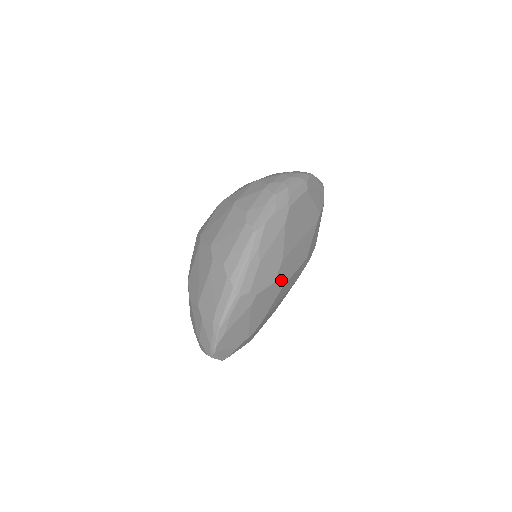
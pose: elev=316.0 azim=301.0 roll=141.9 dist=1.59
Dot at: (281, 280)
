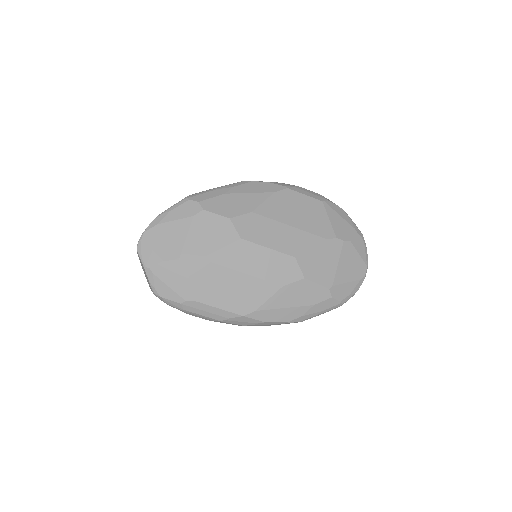
Dot at: (241, 229)
